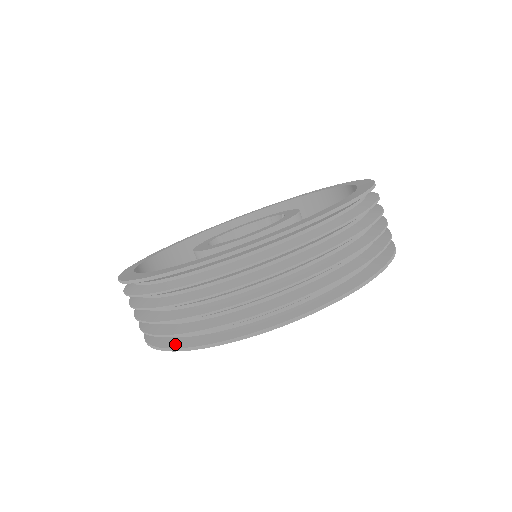
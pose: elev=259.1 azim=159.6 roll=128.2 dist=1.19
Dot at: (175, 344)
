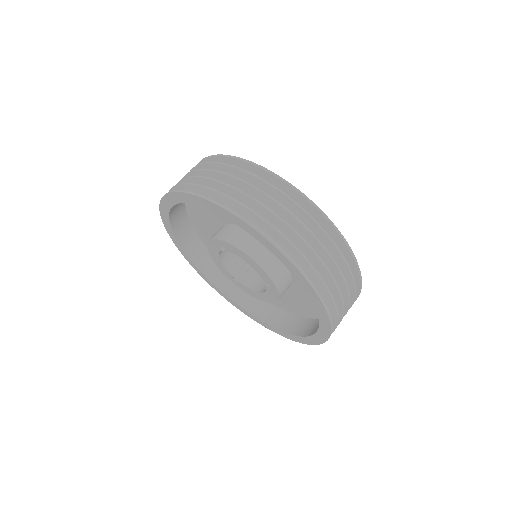
Dot at: occluded
